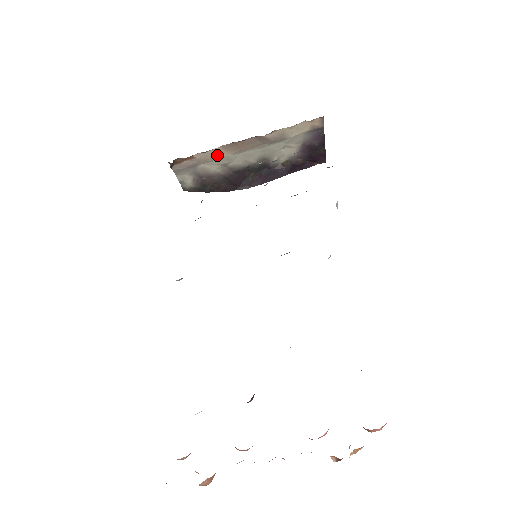
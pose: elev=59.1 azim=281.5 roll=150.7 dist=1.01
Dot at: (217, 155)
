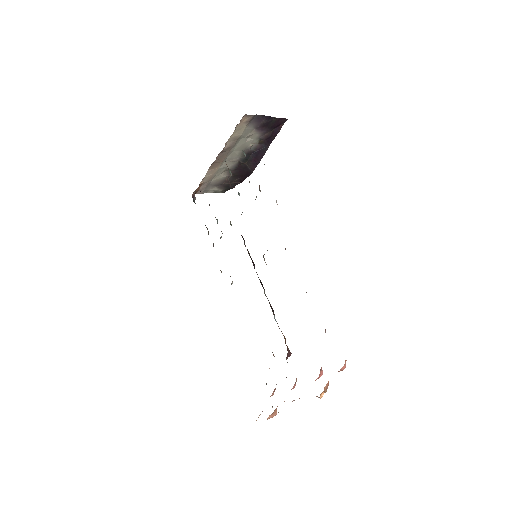
Dot at: (213, 173)
